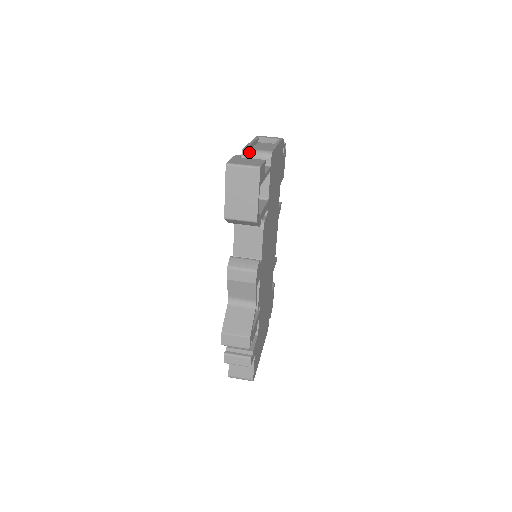
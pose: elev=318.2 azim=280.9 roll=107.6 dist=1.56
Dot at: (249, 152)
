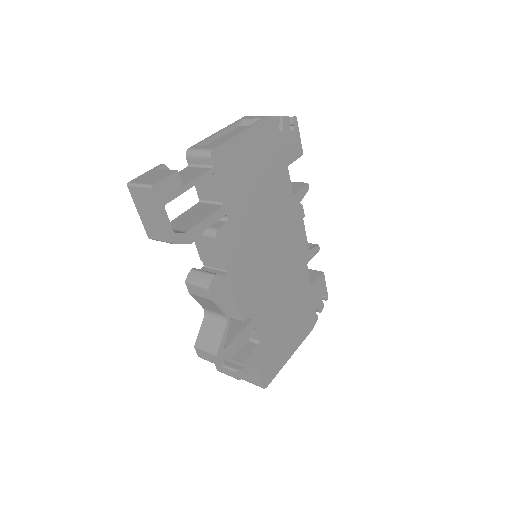
Dot at: (191, 153)
